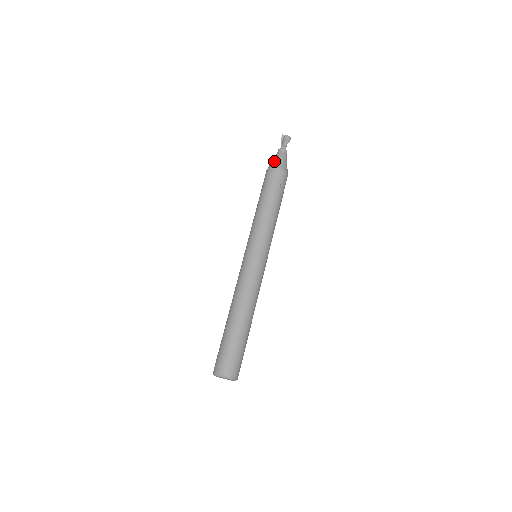
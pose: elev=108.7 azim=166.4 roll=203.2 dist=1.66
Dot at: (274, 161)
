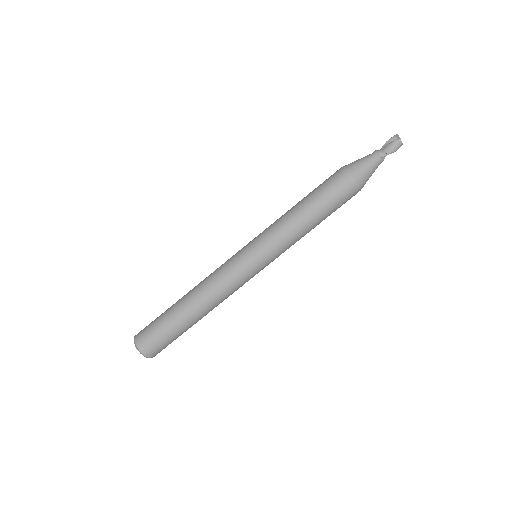
Dot at: (360, 167)
